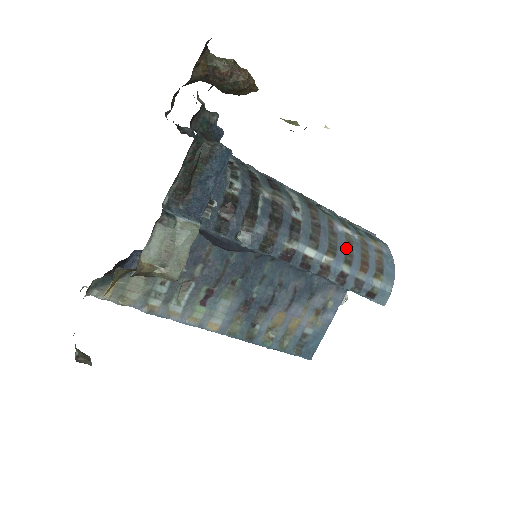
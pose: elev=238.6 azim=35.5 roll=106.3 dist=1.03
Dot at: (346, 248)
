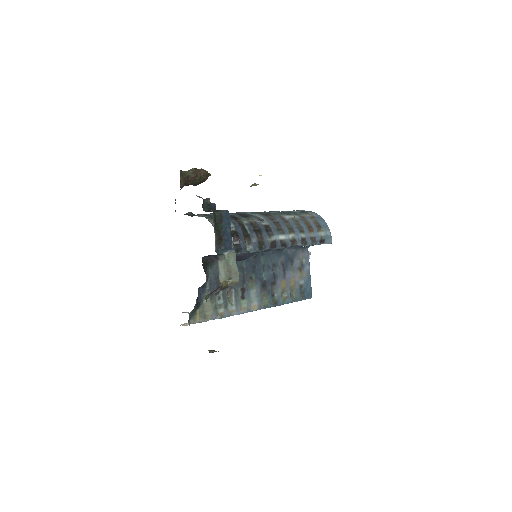
Dot at: (296, 225)
